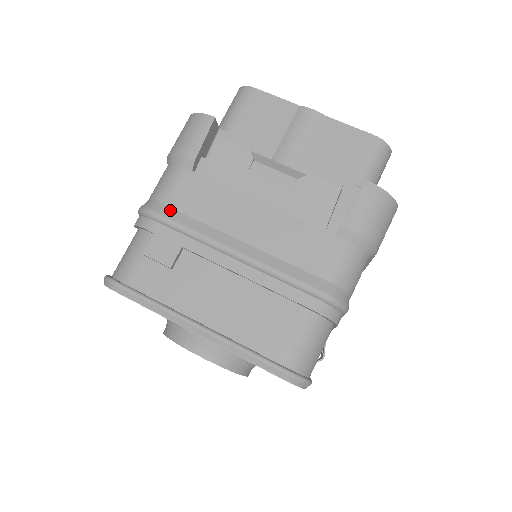
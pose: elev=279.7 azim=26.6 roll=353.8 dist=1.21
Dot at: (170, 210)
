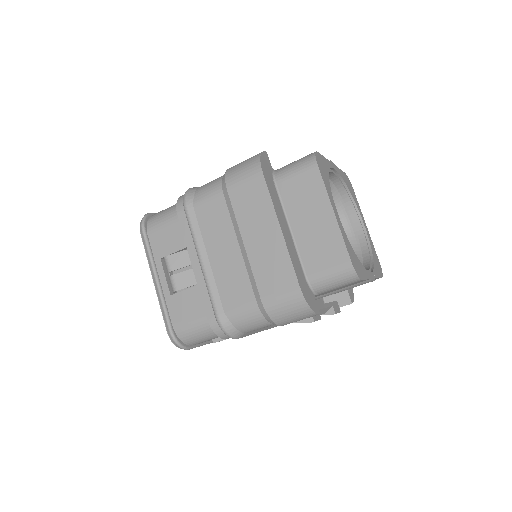
Dot at: occluded
